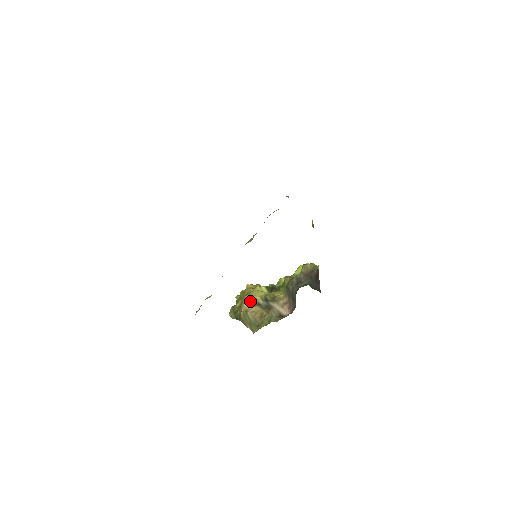
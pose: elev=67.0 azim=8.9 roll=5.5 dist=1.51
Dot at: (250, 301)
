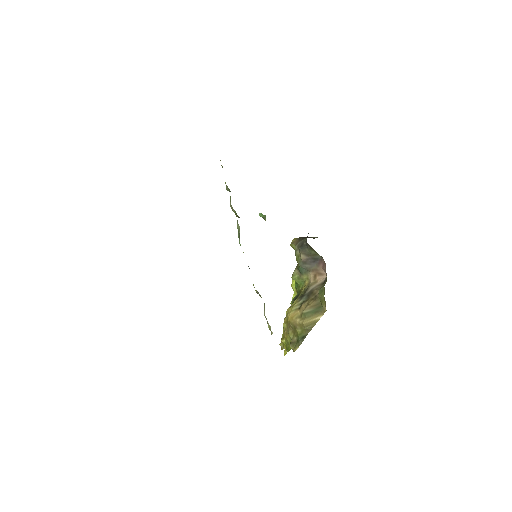
Dot at: (294, 312)
